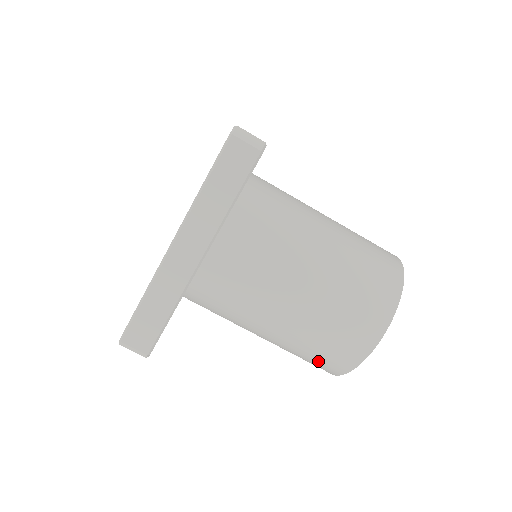
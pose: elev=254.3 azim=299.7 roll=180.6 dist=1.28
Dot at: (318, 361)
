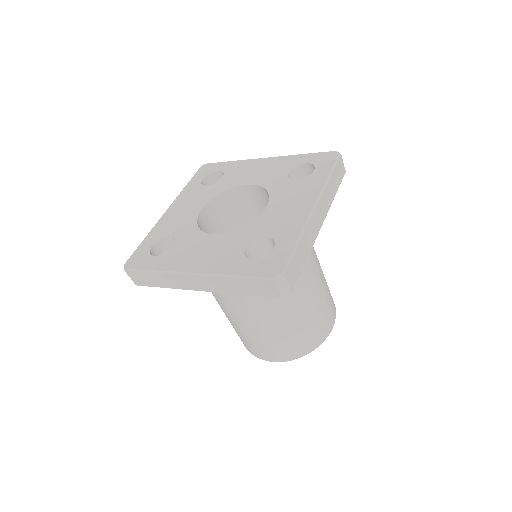
Dot at: occluded
